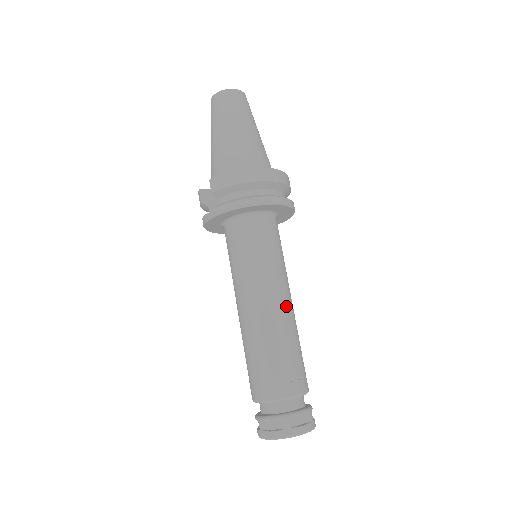
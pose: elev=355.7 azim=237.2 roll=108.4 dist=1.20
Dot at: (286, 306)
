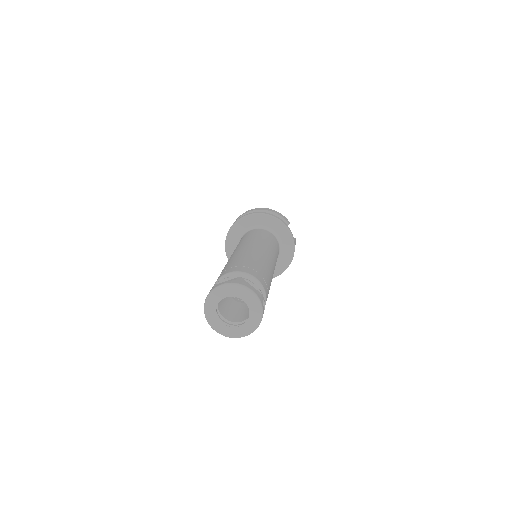
Dot at: (247, 248)
